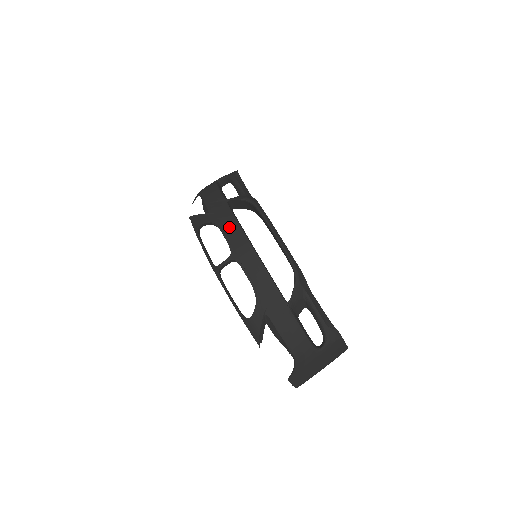
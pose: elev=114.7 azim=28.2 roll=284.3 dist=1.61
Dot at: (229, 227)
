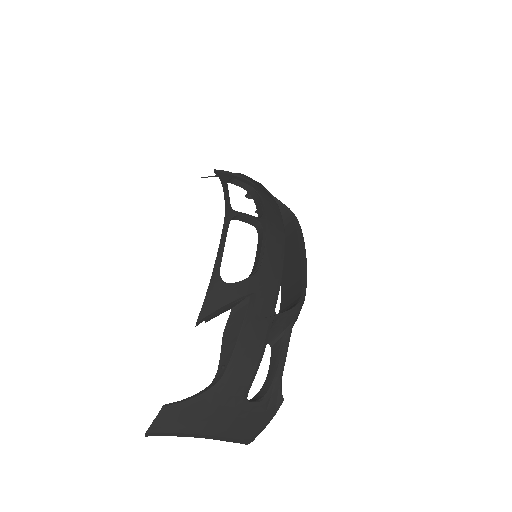
Dot at: (271, 204)
